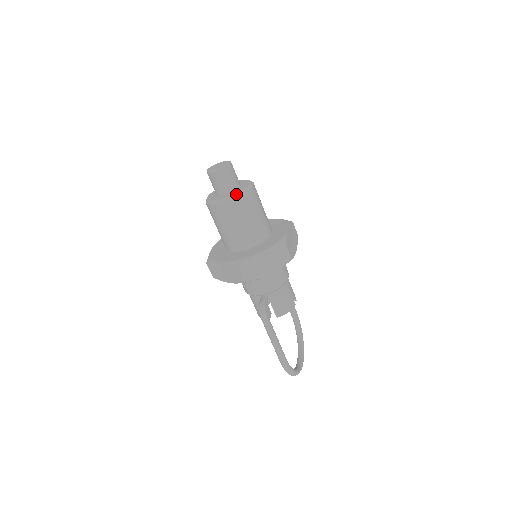
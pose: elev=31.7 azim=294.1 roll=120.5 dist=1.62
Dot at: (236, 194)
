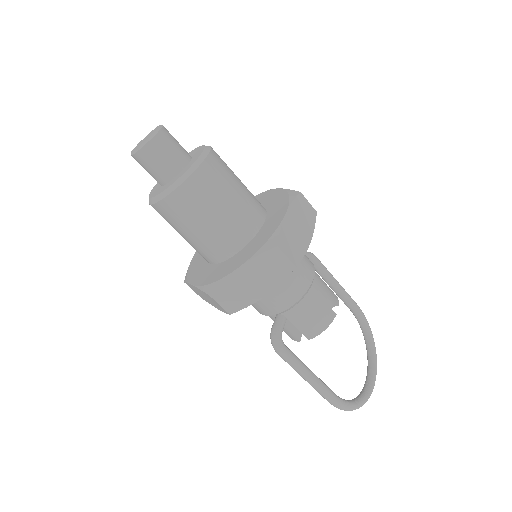
Dot at: (176, 183)
